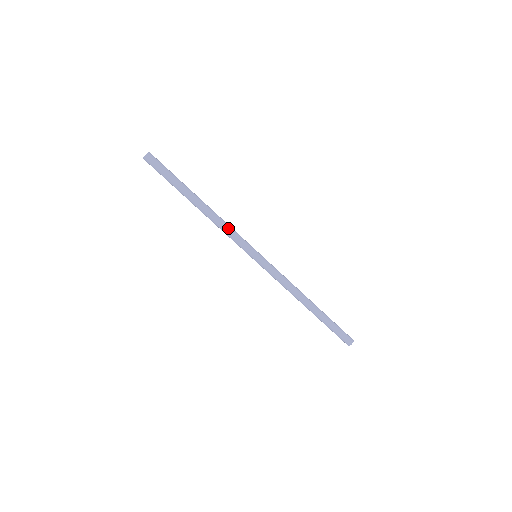
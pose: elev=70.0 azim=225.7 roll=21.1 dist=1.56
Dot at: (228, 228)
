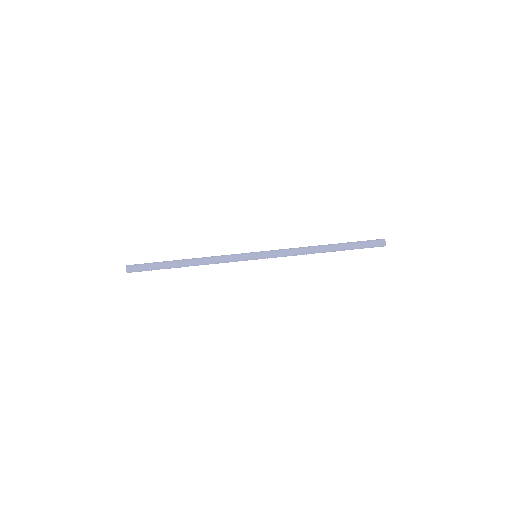
Dot at: (219, 256)
